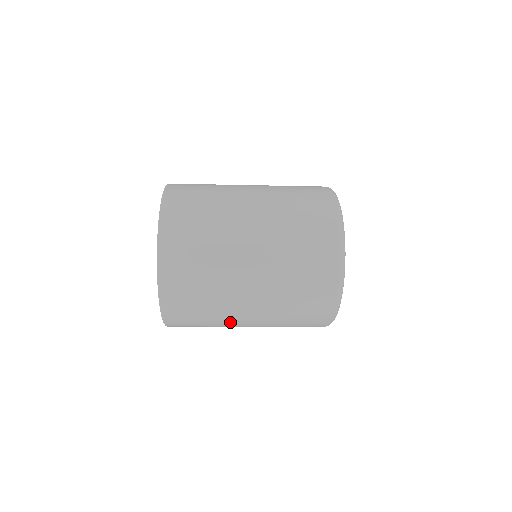
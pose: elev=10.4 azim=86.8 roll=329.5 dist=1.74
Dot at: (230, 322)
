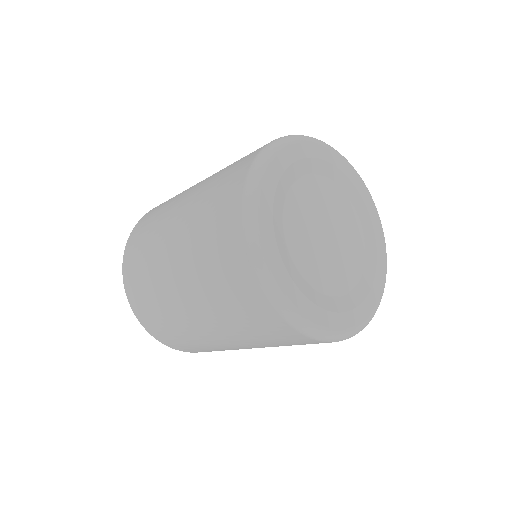
Dot at: occluded
